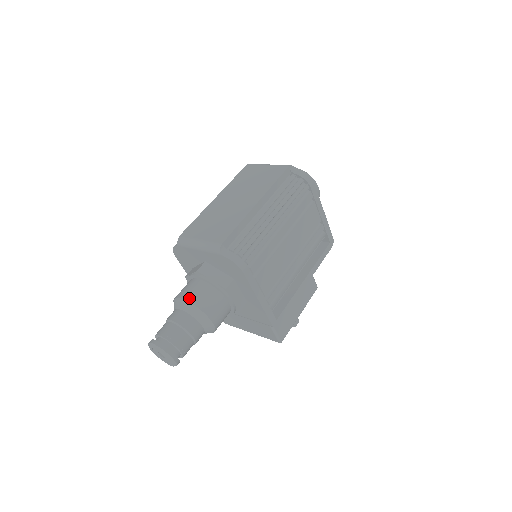
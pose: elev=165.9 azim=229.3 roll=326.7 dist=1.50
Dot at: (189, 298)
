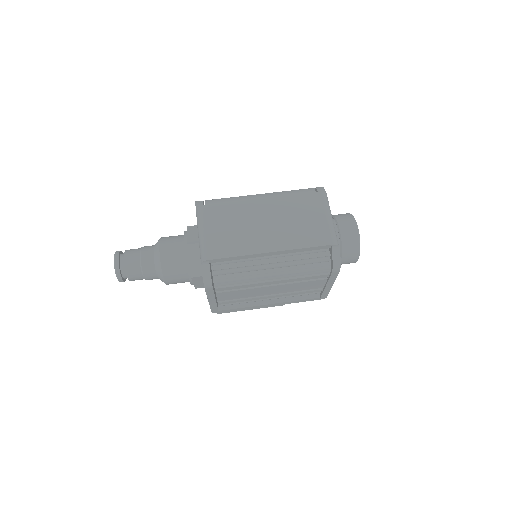
Dot at: (163, 257)
